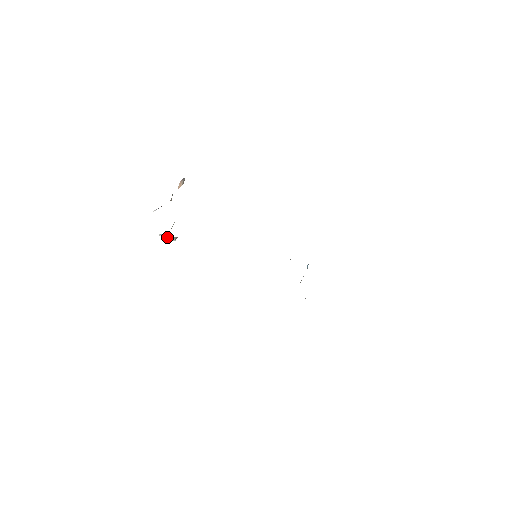
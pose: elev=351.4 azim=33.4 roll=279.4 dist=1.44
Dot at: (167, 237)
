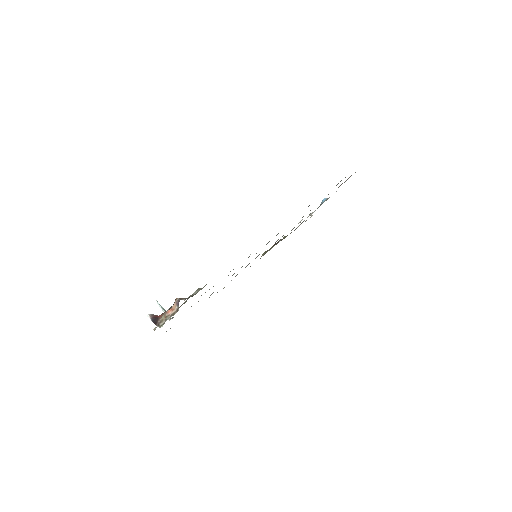
Dot at: occluded
